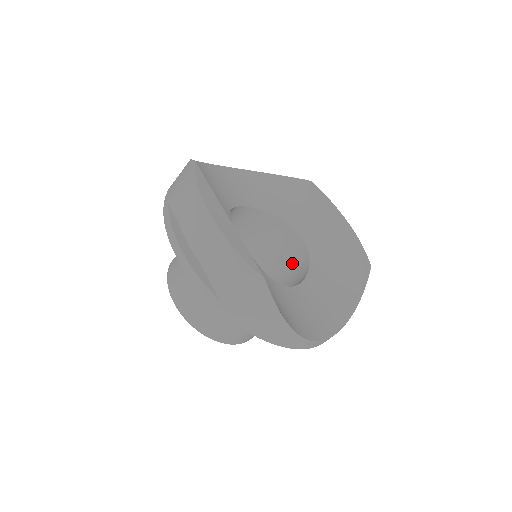
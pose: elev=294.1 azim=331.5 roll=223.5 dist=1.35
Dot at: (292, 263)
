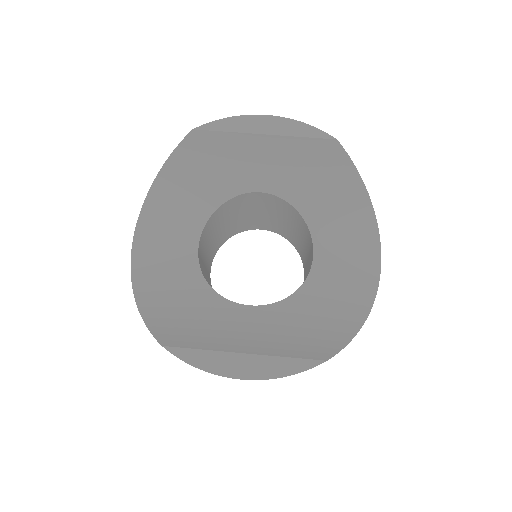
Dot at: (275, 207)
